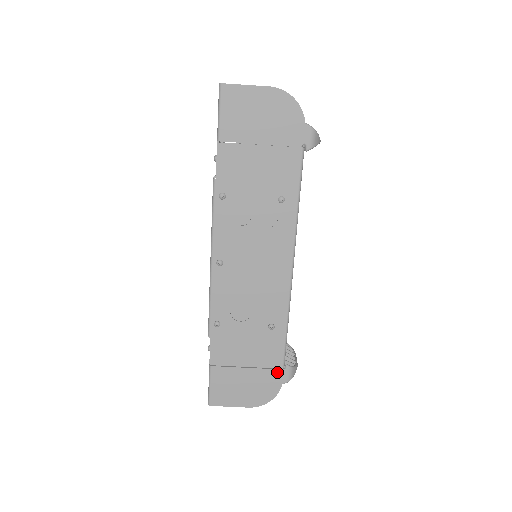
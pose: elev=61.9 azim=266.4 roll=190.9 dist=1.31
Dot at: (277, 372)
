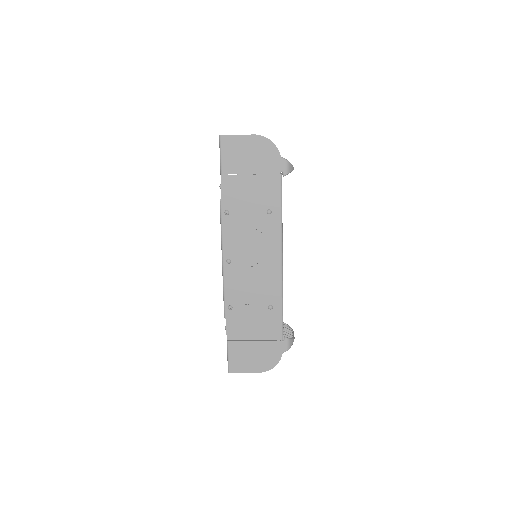
Dot at: (278, 343)
